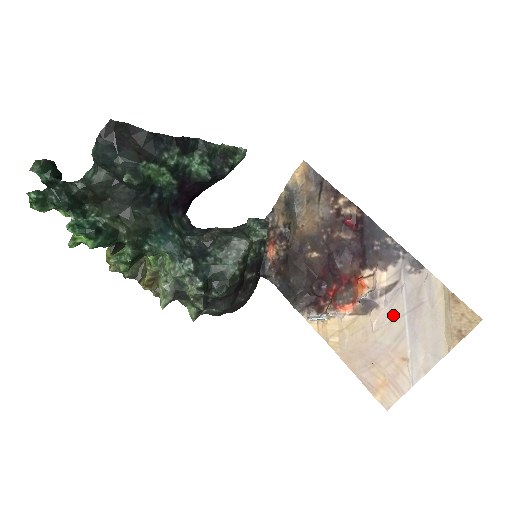
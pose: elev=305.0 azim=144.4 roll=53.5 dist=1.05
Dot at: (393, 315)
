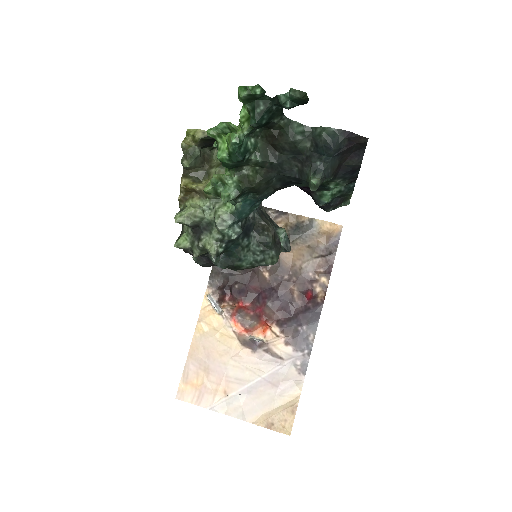
Dot at: (255, 368)
